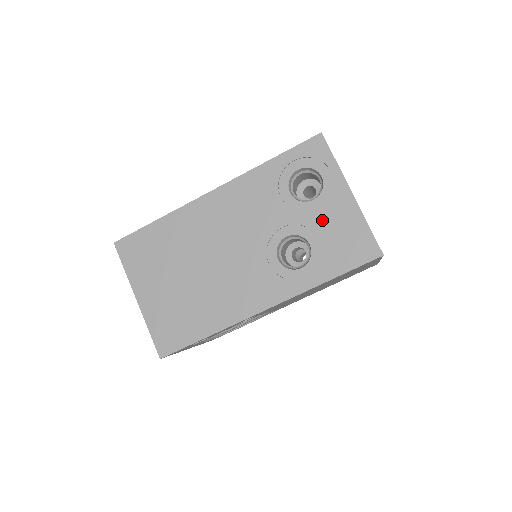
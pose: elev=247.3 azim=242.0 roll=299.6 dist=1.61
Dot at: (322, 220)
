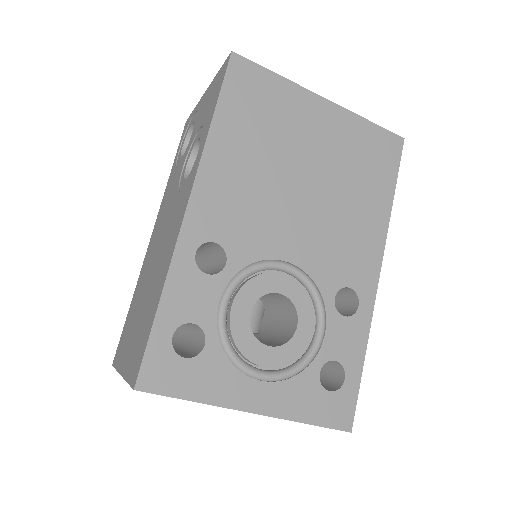
Dot at: (198, 124)
